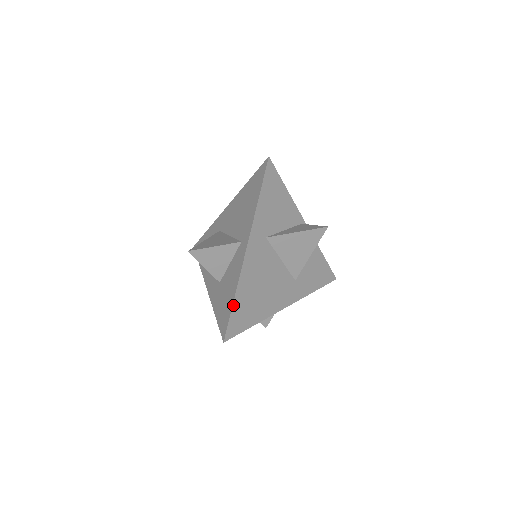
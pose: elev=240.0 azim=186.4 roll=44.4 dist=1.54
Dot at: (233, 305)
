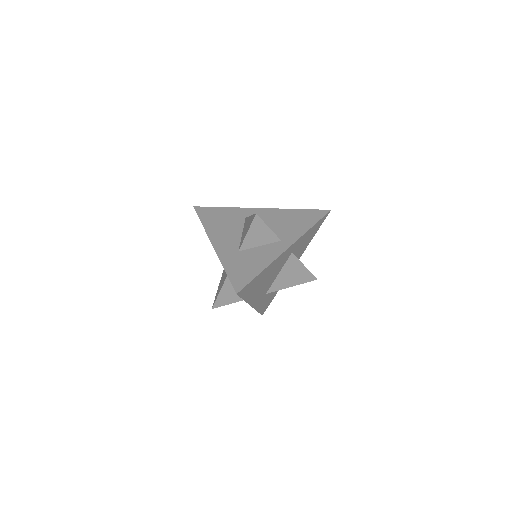
Dot at: (258, 275)
